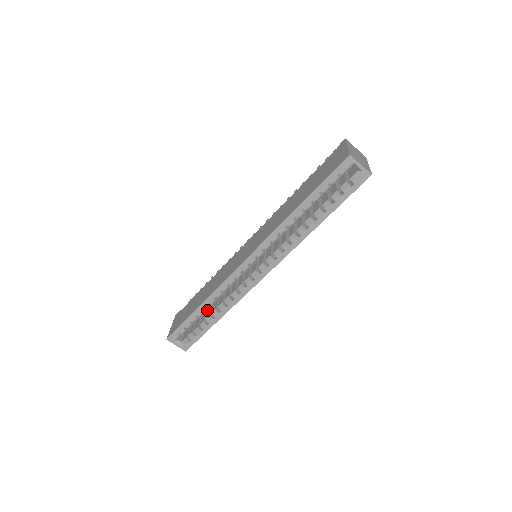
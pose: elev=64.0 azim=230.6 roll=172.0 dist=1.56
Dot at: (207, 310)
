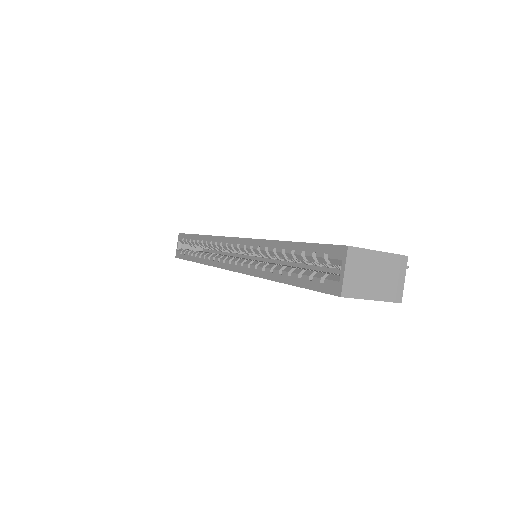
Dot at: occluded
